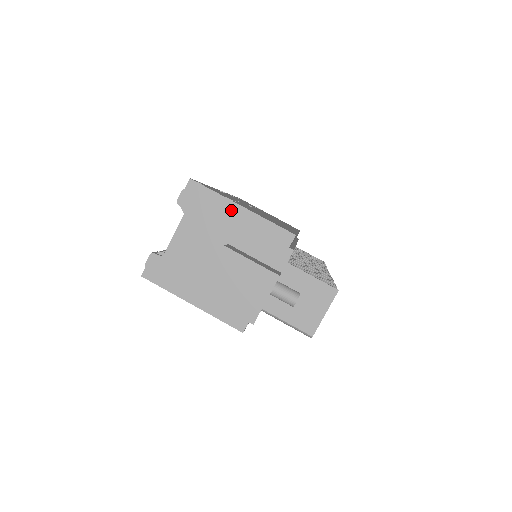
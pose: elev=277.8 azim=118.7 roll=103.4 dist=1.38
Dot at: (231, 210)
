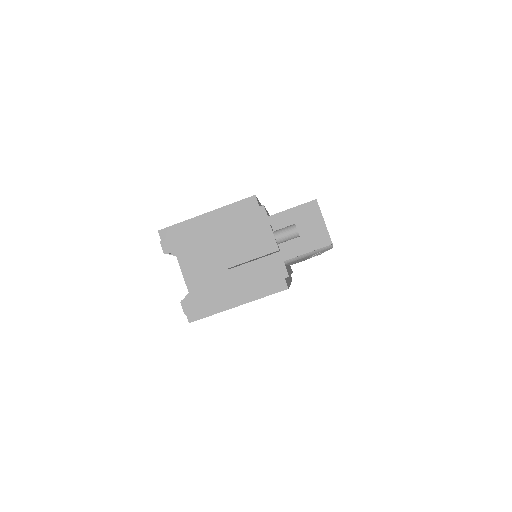
Dot at: (201, 223)
